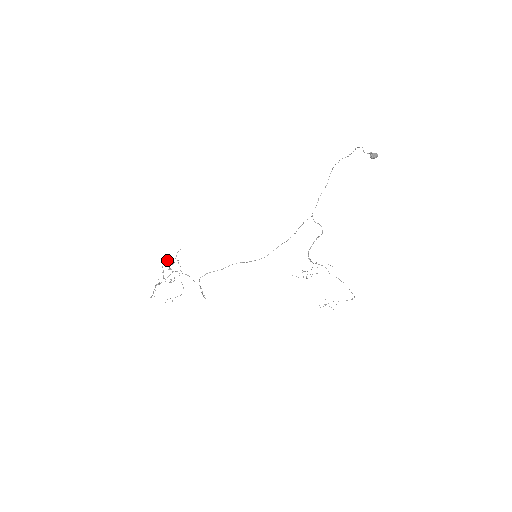
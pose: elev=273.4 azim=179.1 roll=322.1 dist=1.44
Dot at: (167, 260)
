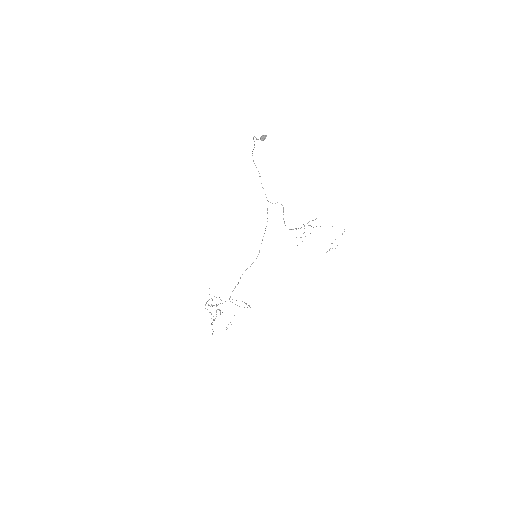
Dot at: (206, 302)
